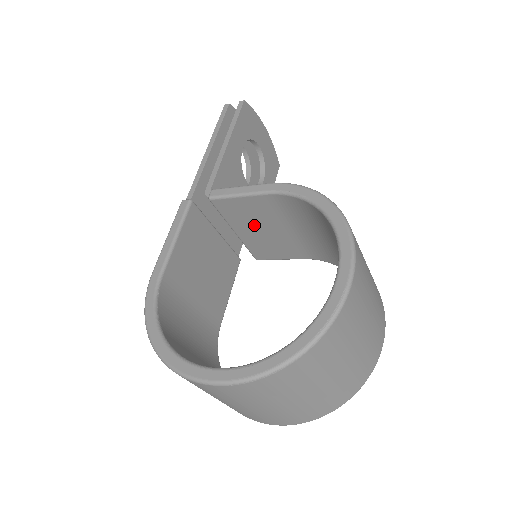
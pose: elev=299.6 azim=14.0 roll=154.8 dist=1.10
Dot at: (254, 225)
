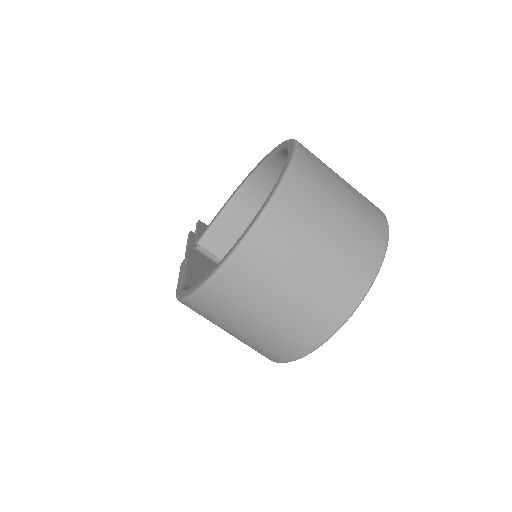
Dot at: occluded
